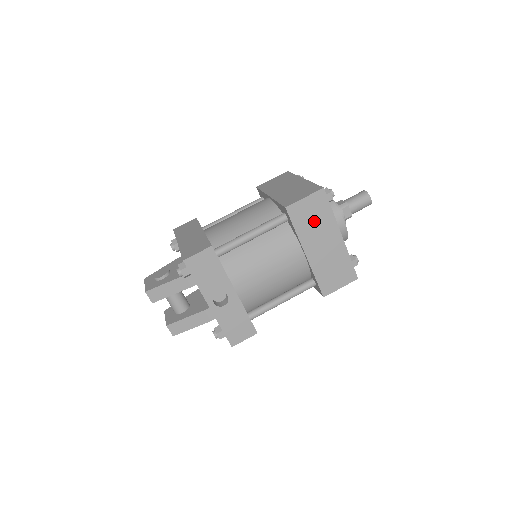
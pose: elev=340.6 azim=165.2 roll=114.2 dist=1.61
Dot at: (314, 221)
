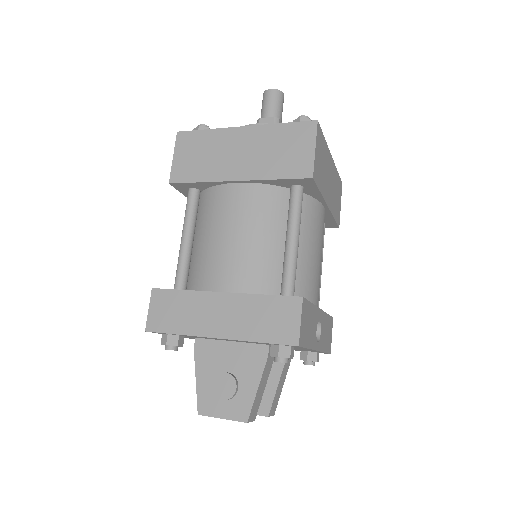
Dot at: (323, 166)
